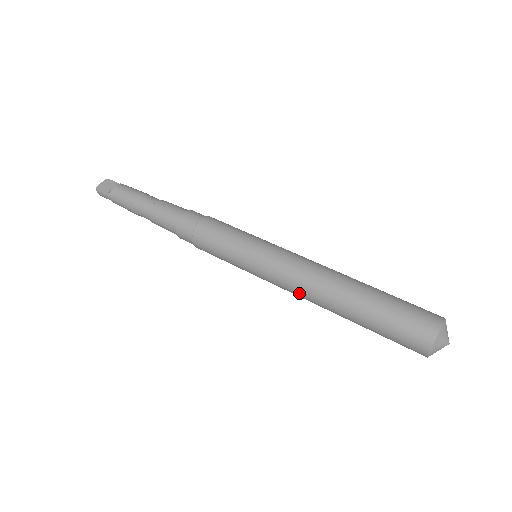
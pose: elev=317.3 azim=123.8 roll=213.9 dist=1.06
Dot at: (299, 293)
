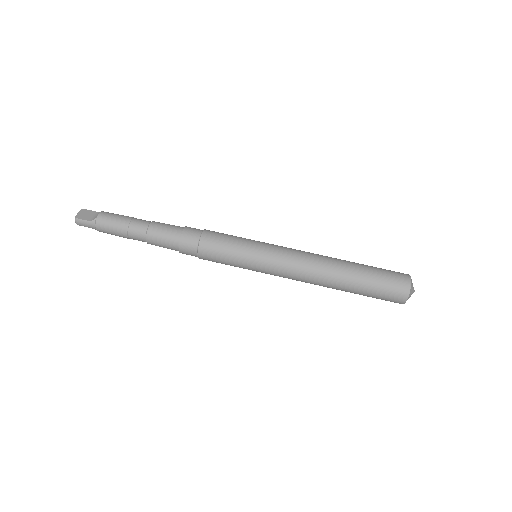
Dot at: (304, 276)
